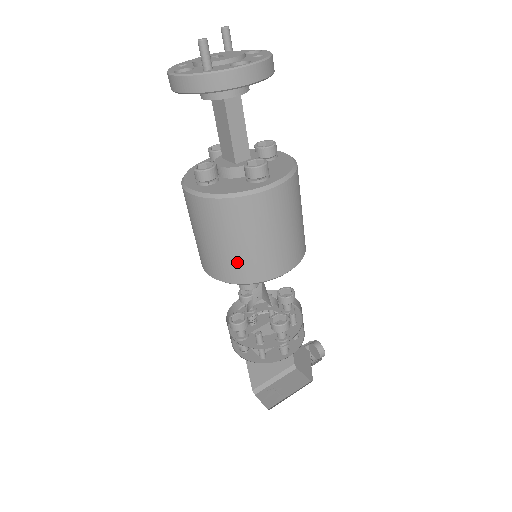
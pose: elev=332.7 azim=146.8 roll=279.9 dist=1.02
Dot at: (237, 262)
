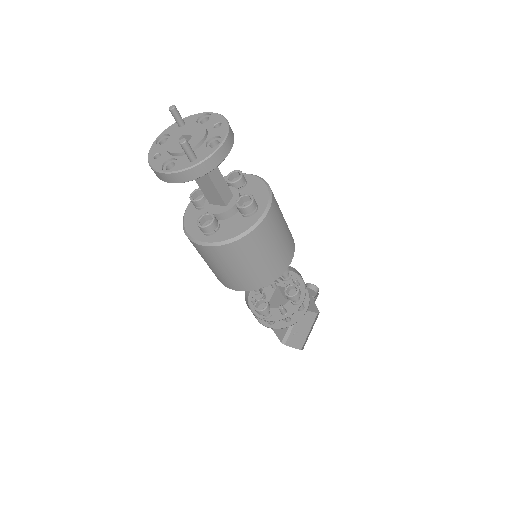
Dot at: (259, 274)
